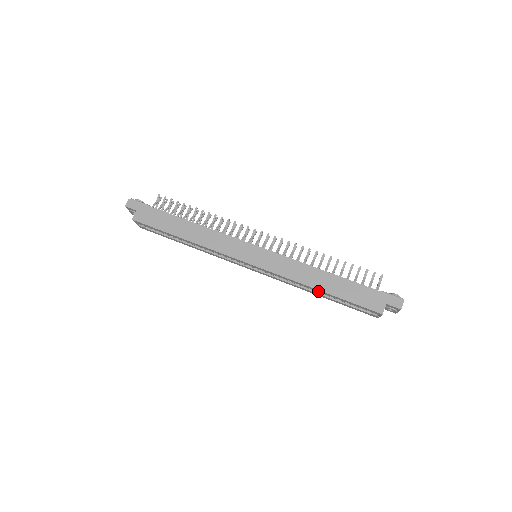
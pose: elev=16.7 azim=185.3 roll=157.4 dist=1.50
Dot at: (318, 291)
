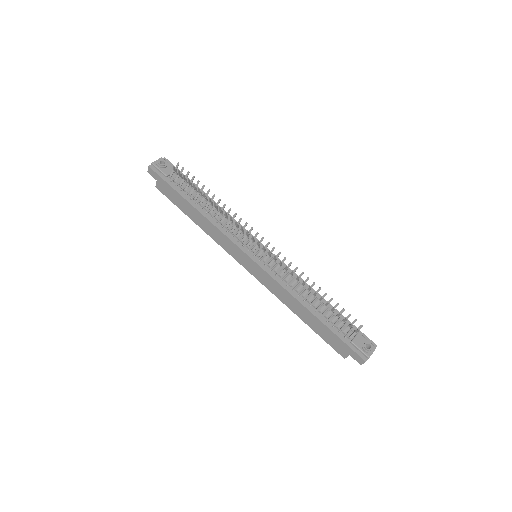
Dot at: occluded
